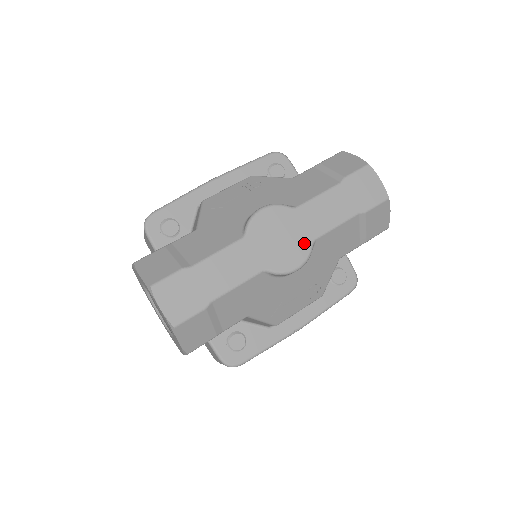
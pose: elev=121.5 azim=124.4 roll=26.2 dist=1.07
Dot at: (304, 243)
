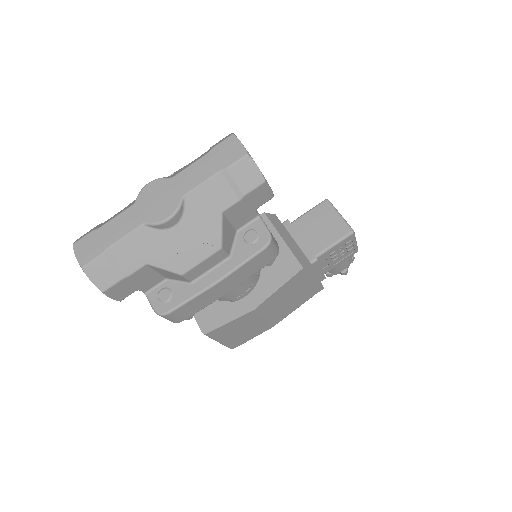
Dot at: (175, 200)
